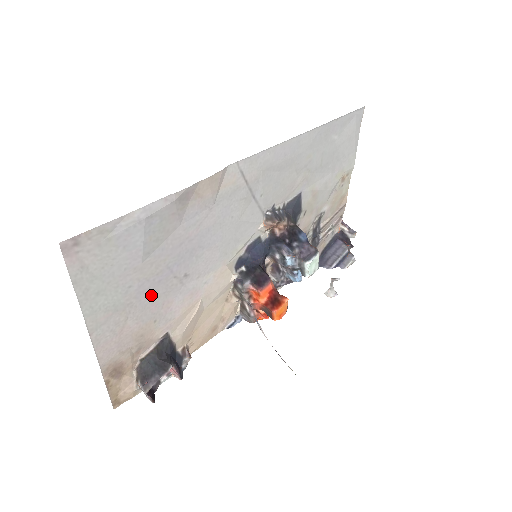
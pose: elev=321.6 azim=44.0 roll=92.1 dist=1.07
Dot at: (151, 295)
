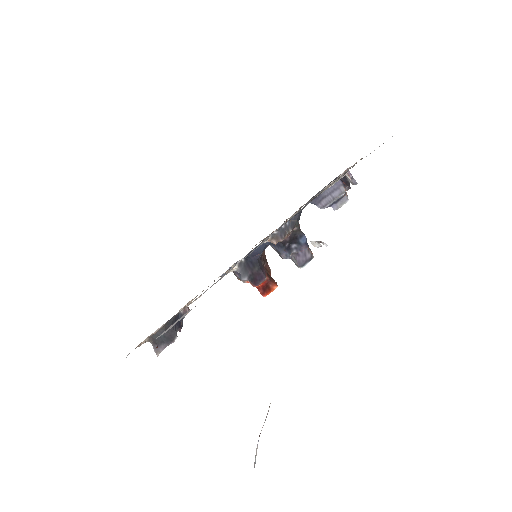
Dot at: occluded
